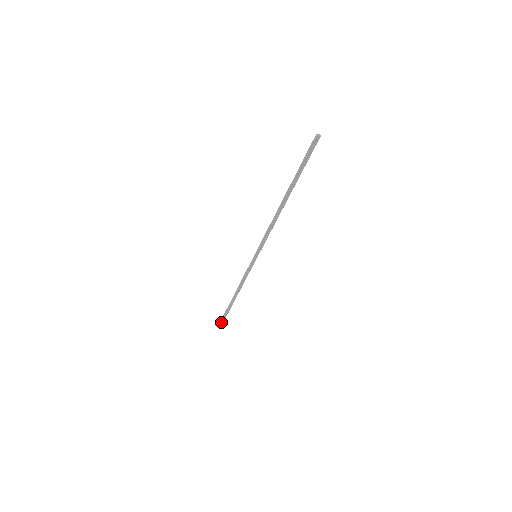
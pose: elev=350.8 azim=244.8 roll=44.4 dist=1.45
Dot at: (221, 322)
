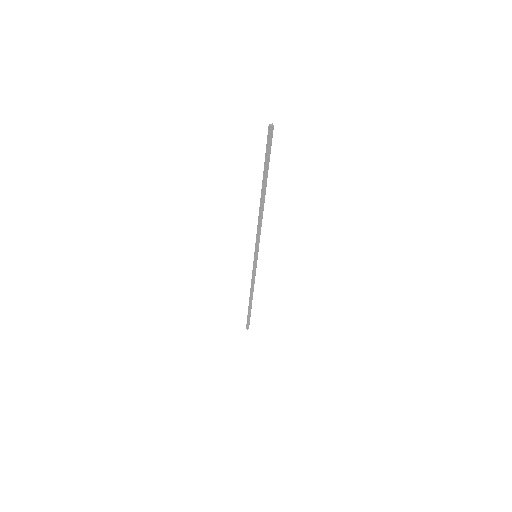
Dot at: (247, 324)
